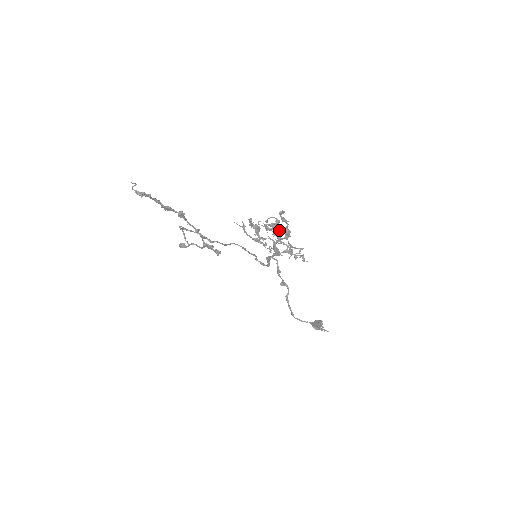
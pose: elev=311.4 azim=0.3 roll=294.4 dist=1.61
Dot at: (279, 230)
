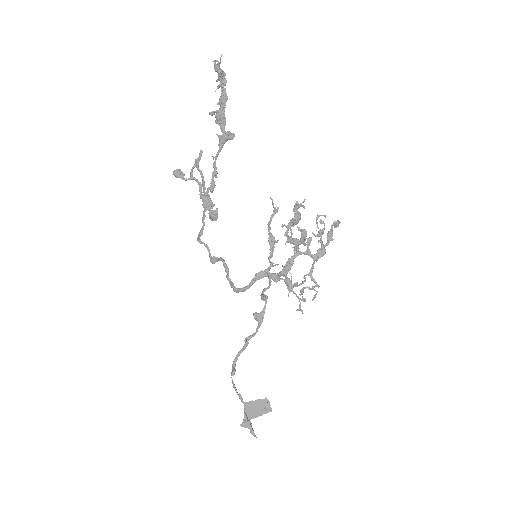
Dot at: (318, 240)
